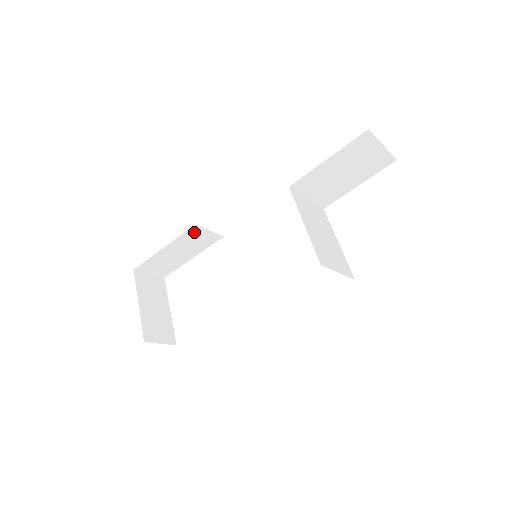
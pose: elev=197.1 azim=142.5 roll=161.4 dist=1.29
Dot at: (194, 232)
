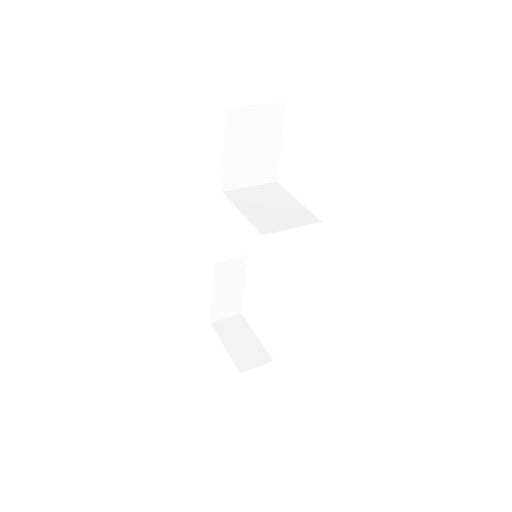
Dot at: (220, 268)
